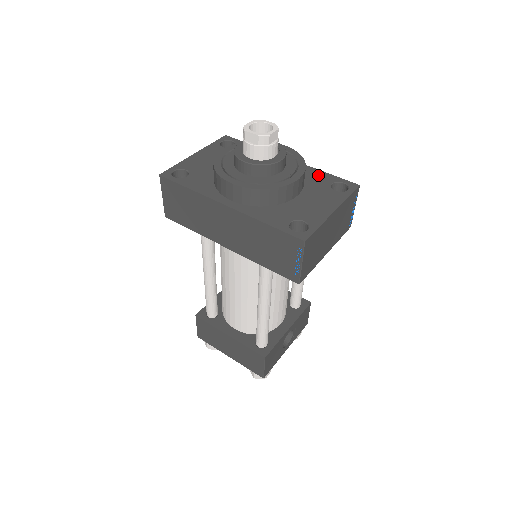
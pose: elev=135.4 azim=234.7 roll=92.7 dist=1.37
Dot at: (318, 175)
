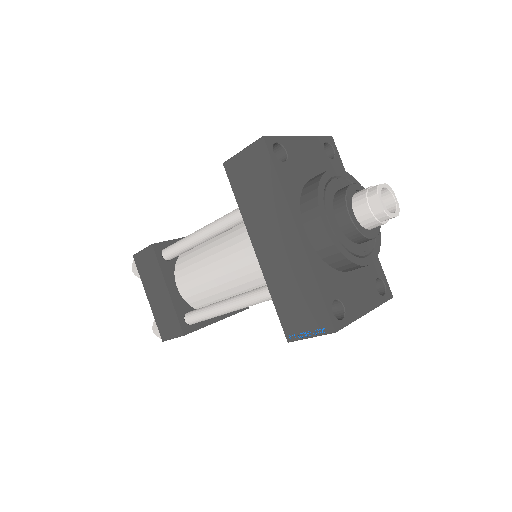
Dot at: occluded
